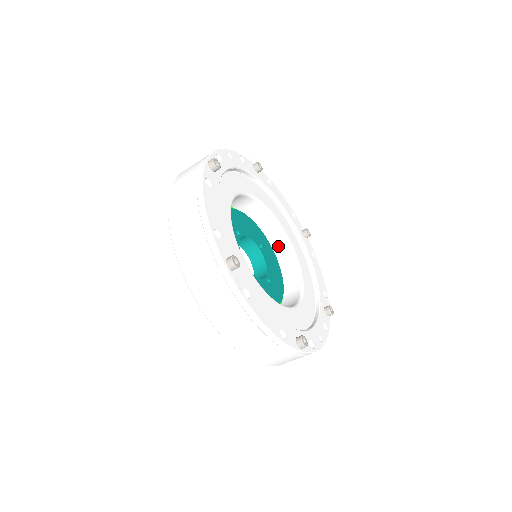
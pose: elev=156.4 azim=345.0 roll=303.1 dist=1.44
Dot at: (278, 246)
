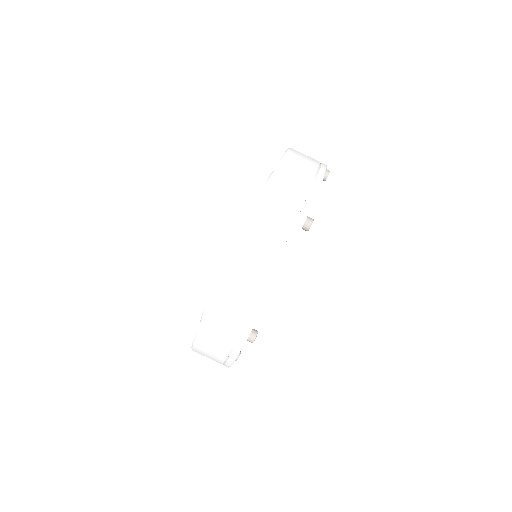
Dot at: occluded
